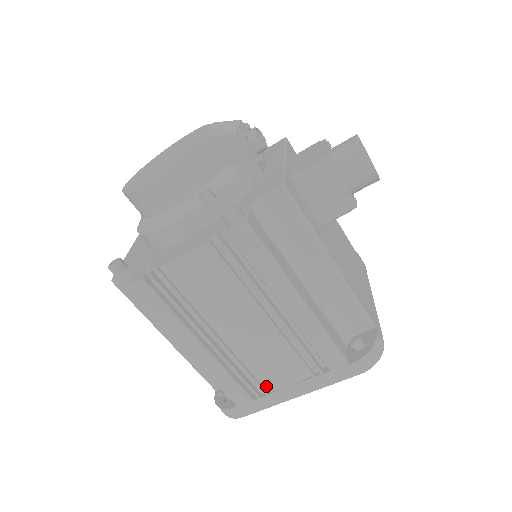
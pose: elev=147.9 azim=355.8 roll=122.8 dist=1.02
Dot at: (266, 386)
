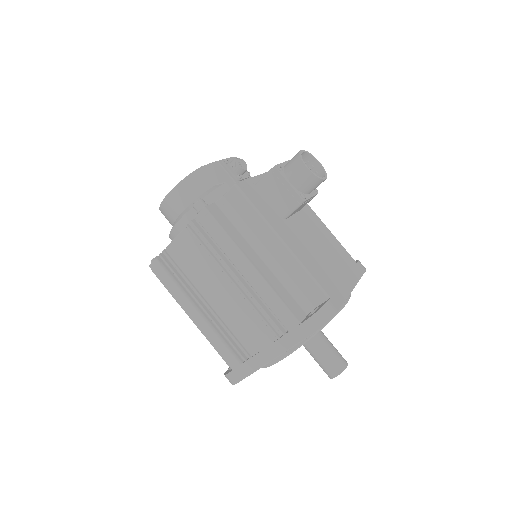
Dot at: (249, 350)
